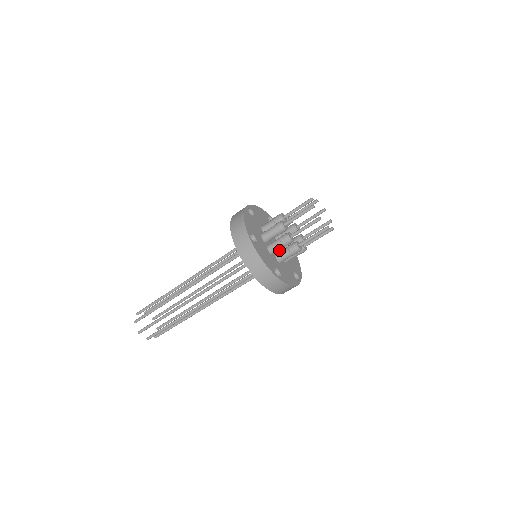
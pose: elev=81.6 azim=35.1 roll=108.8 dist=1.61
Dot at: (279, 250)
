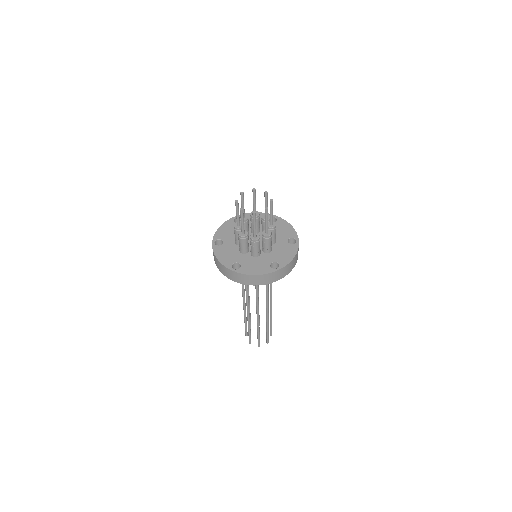
Dot at: occluded
